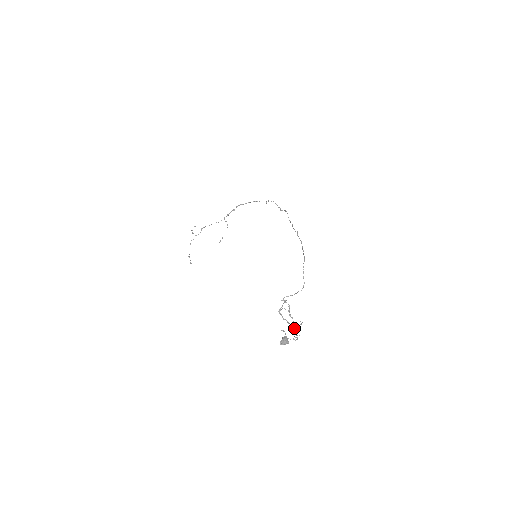
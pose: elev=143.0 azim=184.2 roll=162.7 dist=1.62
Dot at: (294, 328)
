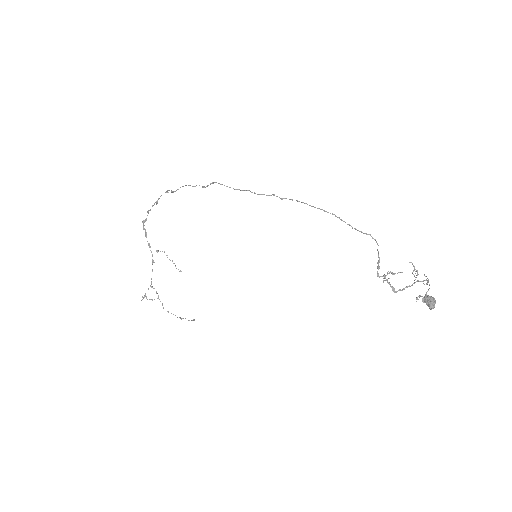
Dot at: (421, 281)
